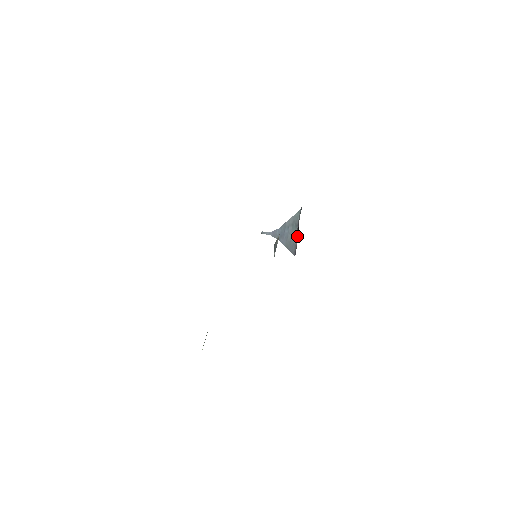
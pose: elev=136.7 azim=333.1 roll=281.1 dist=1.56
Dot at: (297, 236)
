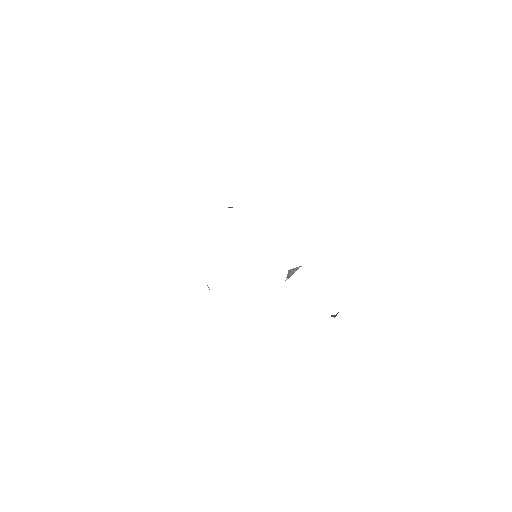
Dot at: occluded
